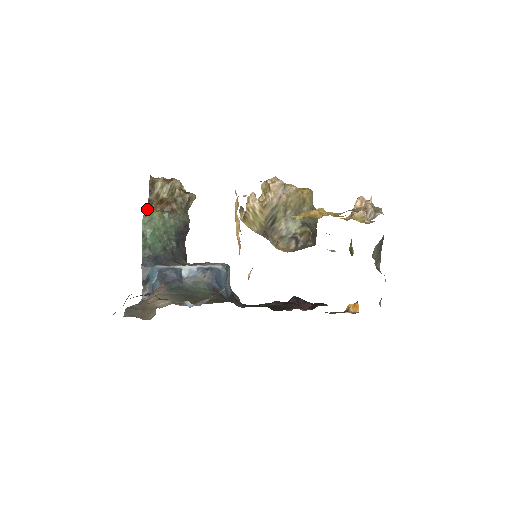
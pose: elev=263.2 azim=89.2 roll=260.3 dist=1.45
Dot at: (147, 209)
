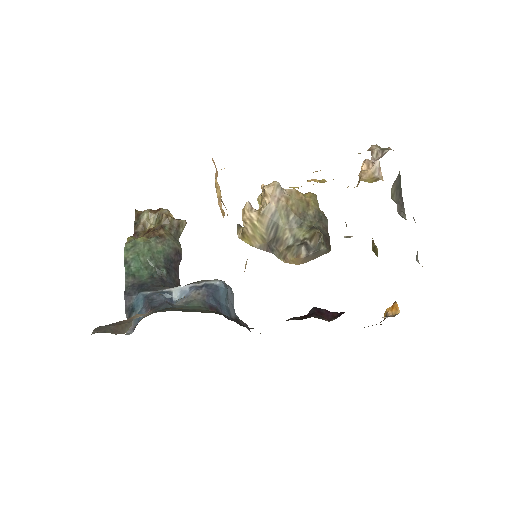
Dot at: (130, 237)
